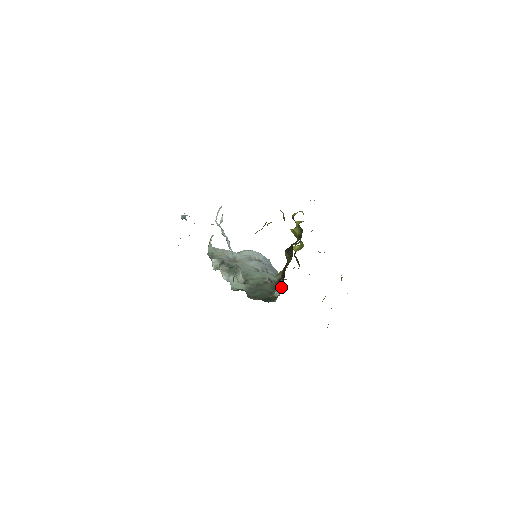
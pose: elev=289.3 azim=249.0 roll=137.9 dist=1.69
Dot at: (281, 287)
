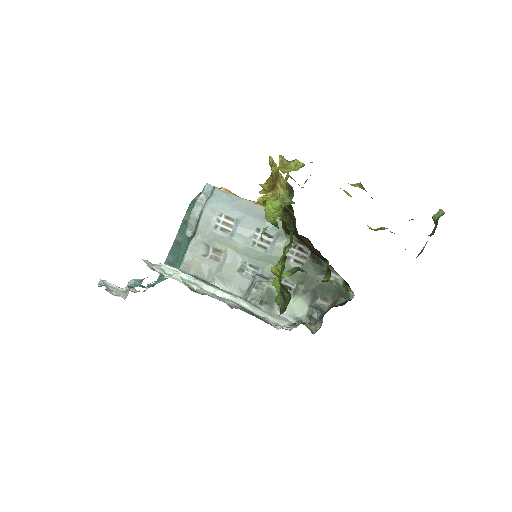
Dot at: (337, 274)
